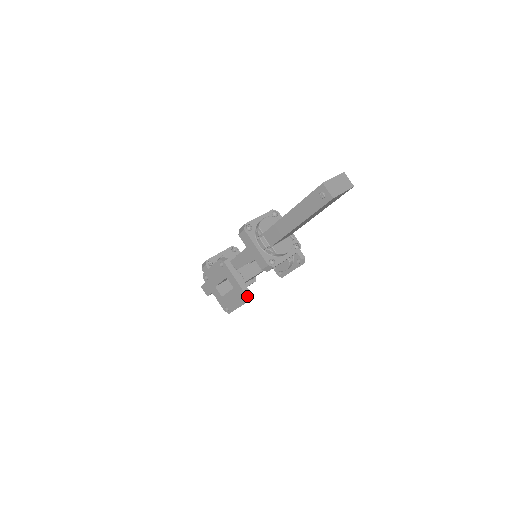
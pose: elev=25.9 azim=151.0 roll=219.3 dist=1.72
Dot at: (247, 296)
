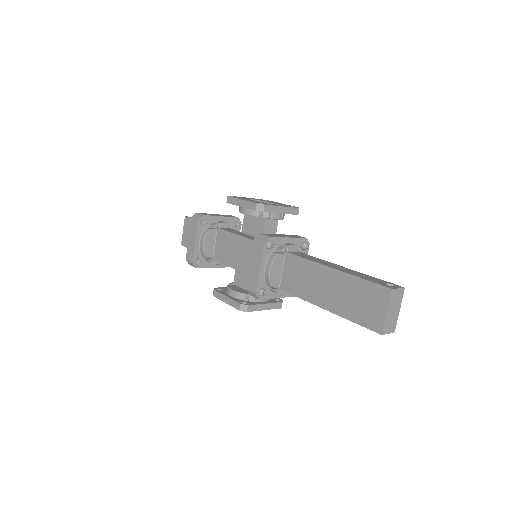
Dot at: occluded
